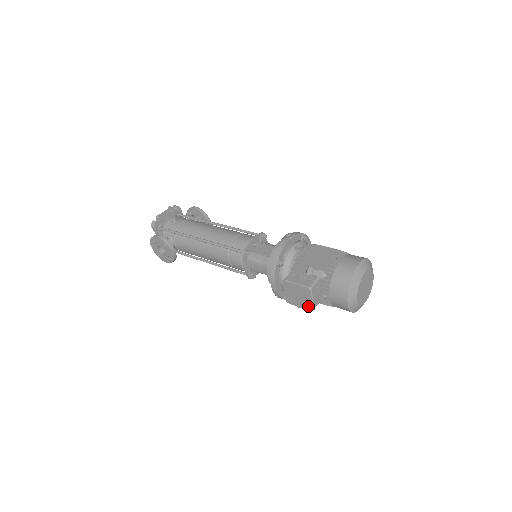
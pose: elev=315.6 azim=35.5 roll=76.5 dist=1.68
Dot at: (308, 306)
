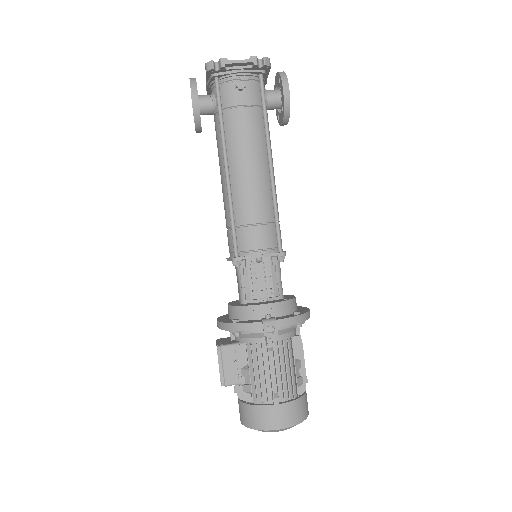
Dot at: occluded
